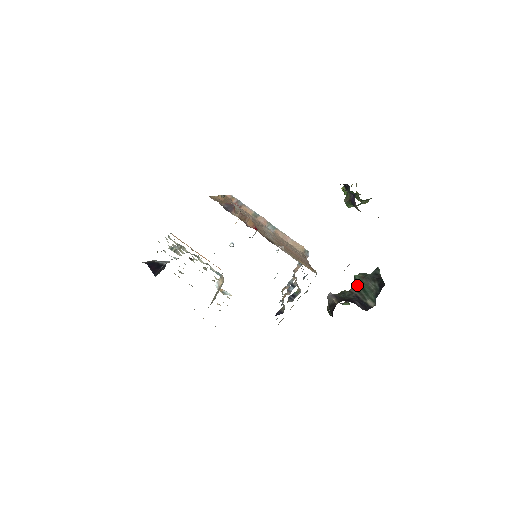
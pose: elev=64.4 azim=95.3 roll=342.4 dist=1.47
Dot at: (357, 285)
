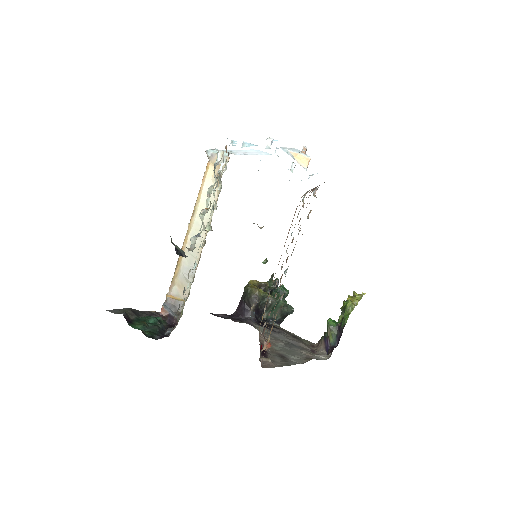
Dot at: (274, 305)
